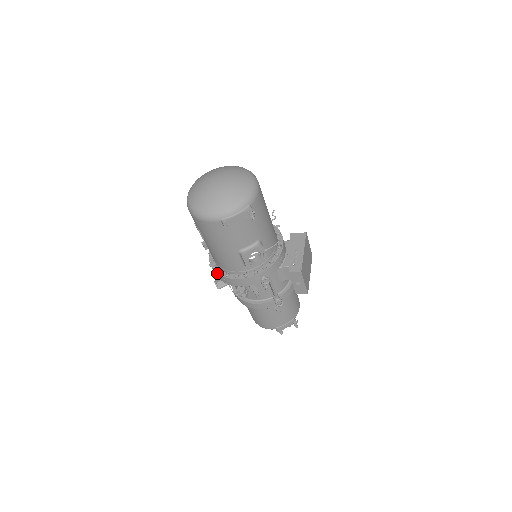
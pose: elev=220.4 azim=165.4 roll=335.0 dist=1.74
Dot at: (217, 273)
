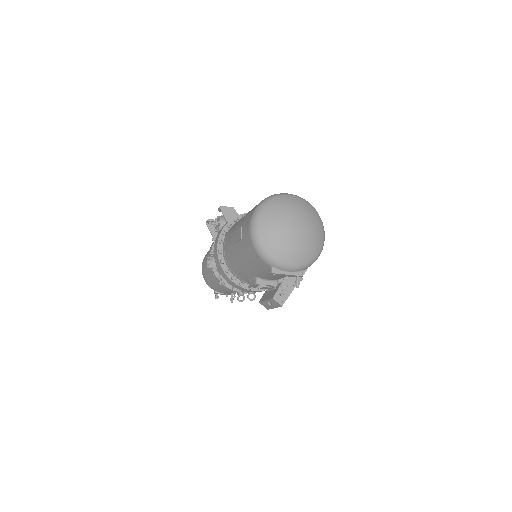
Dot at: (219, 260)
